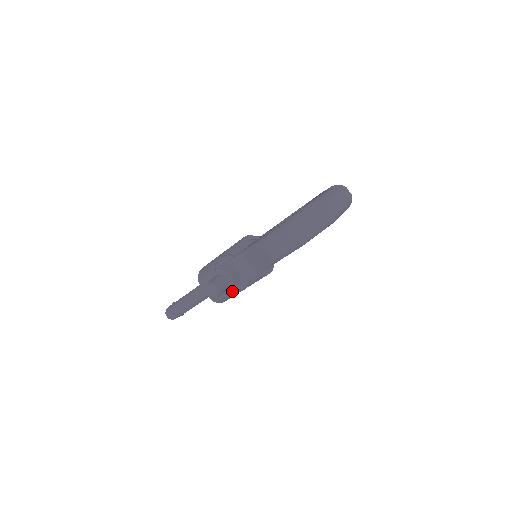
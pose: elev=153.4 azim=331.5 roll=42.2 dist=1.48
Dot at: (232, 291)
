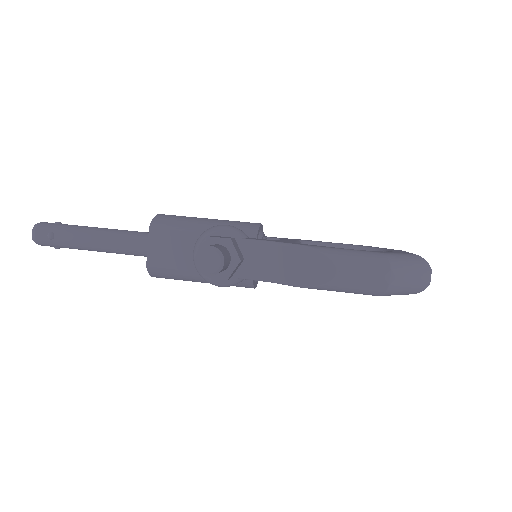
Dot at: occluded
